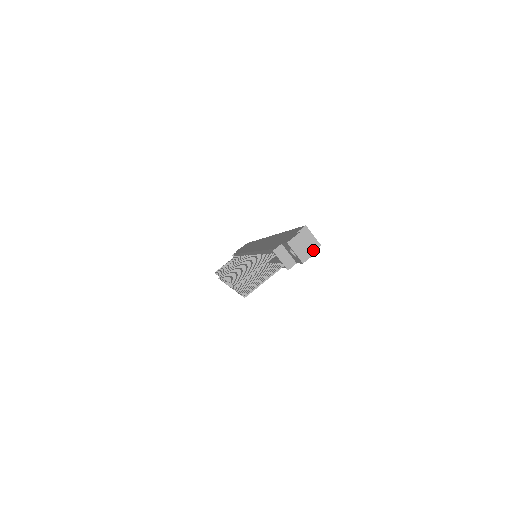
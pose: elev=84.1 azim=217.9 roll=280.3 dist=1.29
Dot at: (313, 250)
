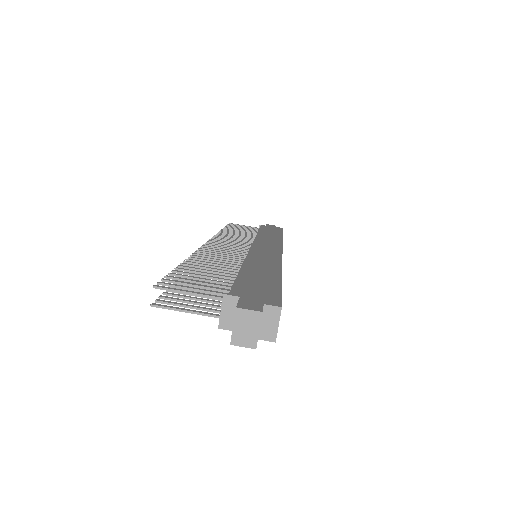
Dot at: (255, 343)
